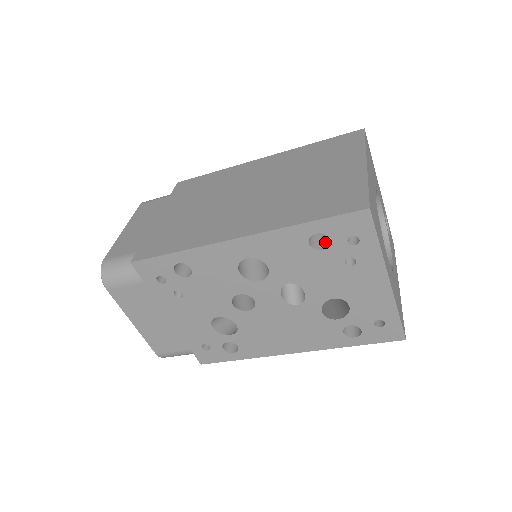
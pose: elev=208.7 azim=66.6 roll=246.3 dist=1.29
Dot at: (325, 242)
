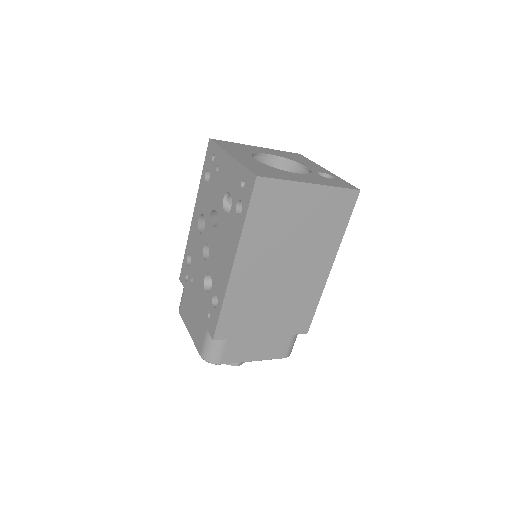
Dot at: occluded
